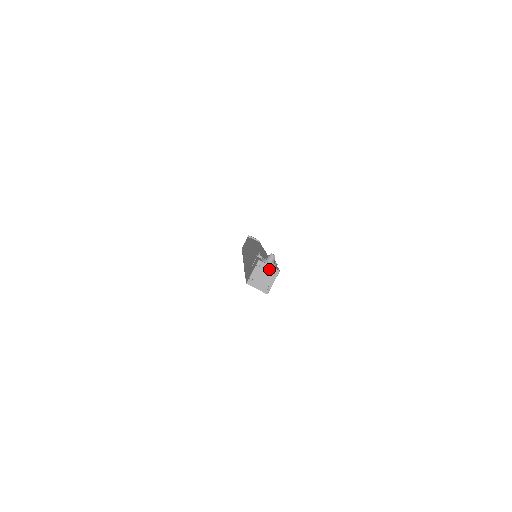
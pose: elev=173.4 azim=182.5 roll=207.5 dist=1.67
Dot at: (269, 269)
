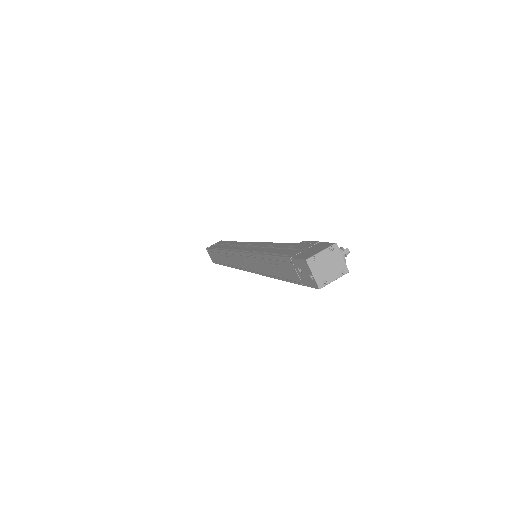
Dot at: (340, 261)
